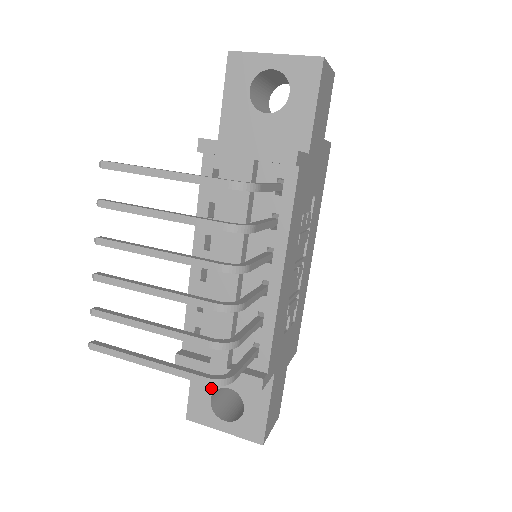
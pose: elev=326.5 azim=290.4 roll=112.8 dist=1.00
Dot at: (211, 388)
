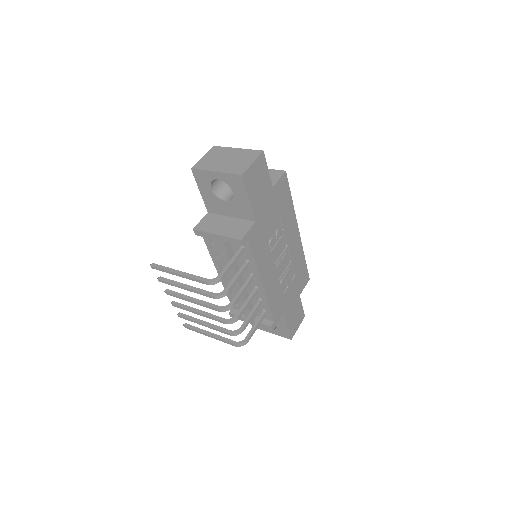
Dot at: occluded
